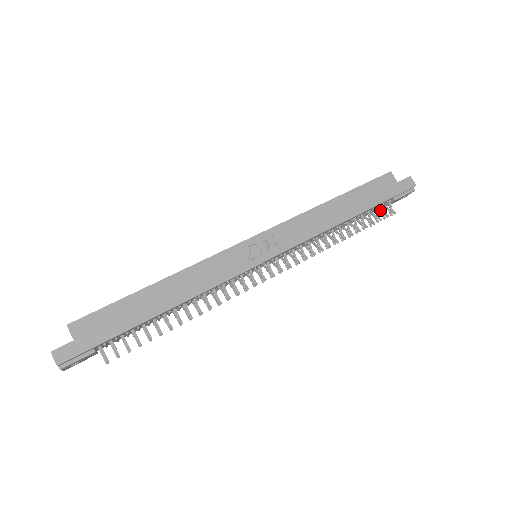
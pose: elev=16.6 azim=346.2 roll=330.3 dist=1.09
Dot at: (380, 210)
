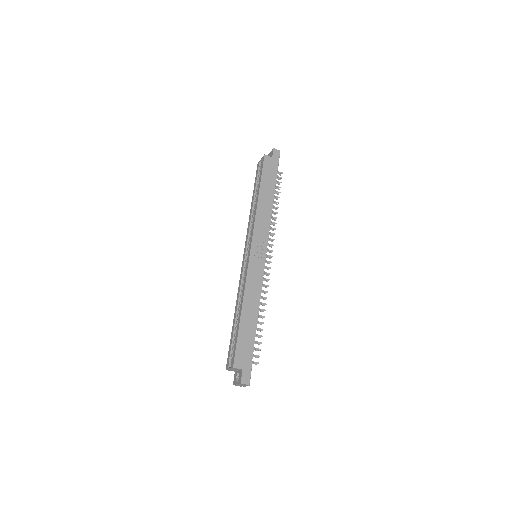
Dot at: occluded
